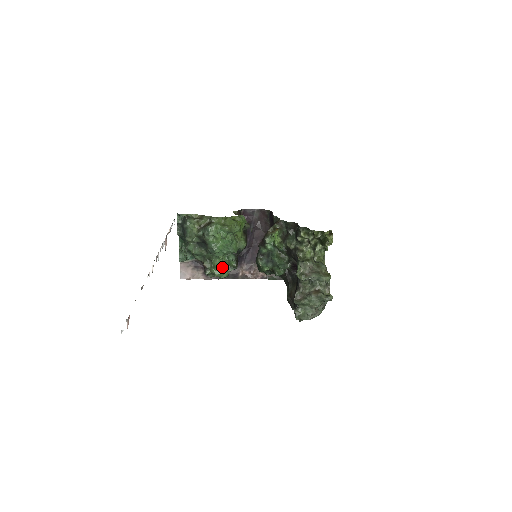
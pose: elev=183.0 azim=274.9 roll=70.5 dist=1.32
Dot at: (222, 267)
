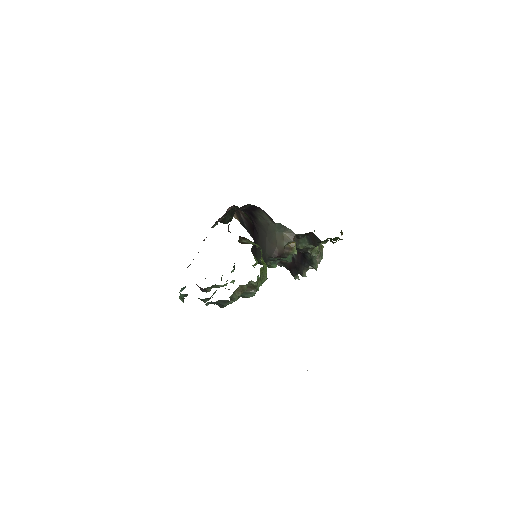
Dot at: (221, 278)
